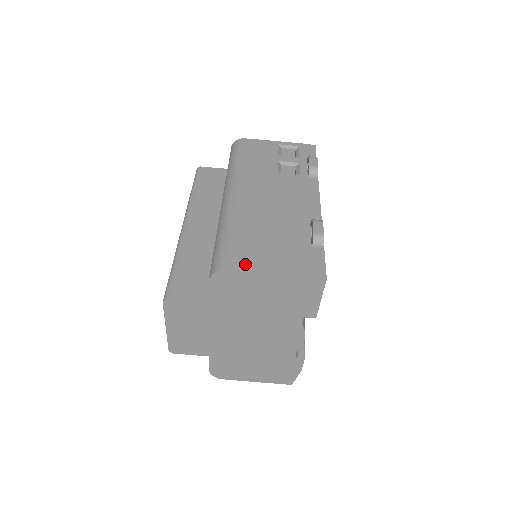
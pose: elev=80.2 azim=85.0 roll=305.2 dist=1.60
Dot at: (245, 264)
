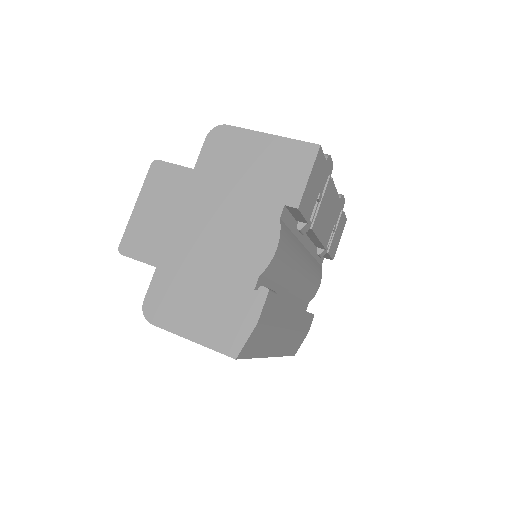
Dot at: occluded
